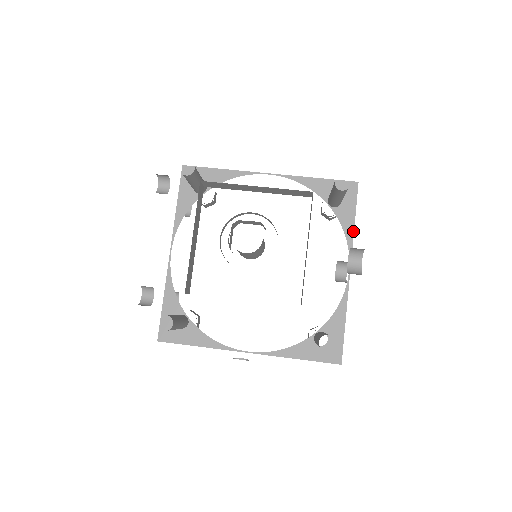
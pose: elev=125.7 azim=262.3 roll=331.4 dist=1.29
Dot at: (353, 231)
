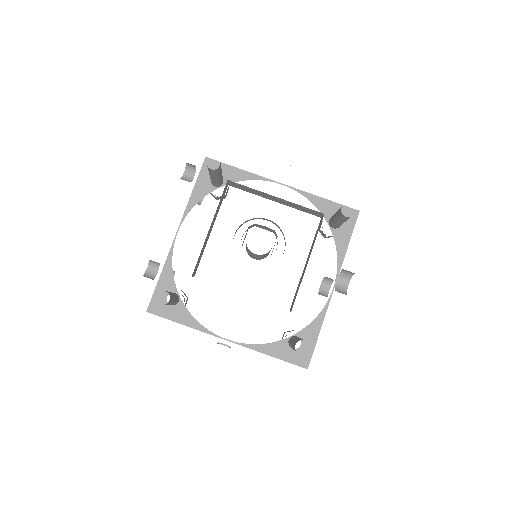
Dot at: (345, 253)
